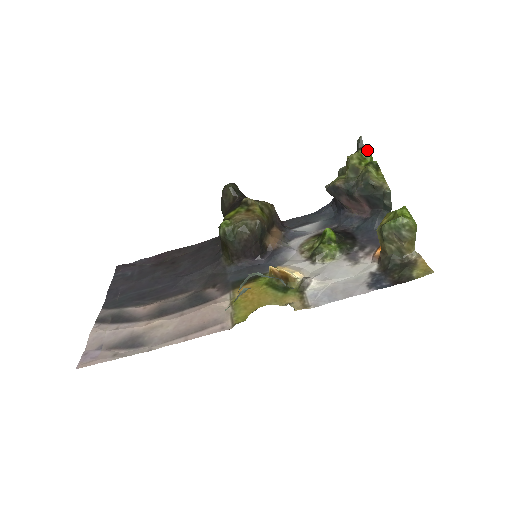
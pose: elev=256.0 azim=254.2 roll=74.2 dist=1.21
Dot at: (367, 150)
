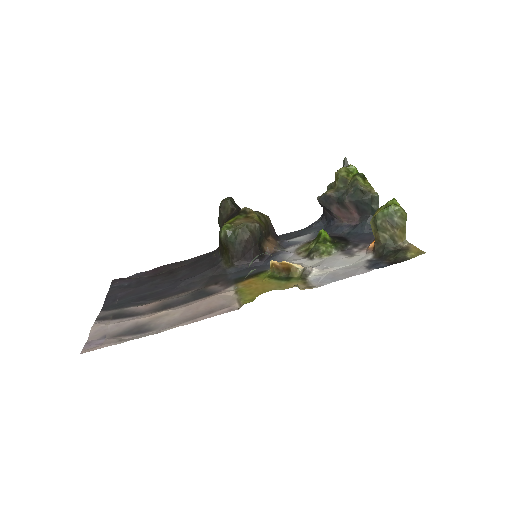
Dot at: occluded
